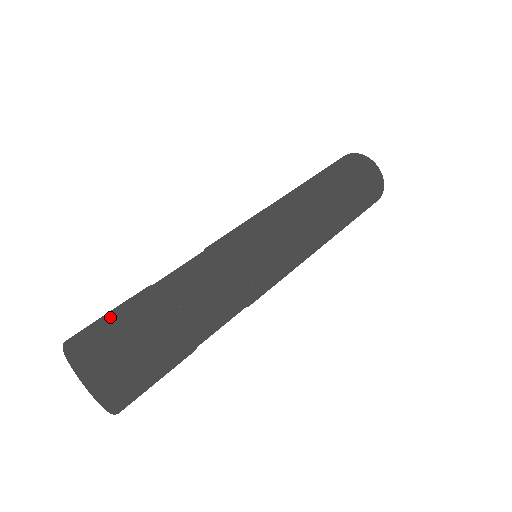
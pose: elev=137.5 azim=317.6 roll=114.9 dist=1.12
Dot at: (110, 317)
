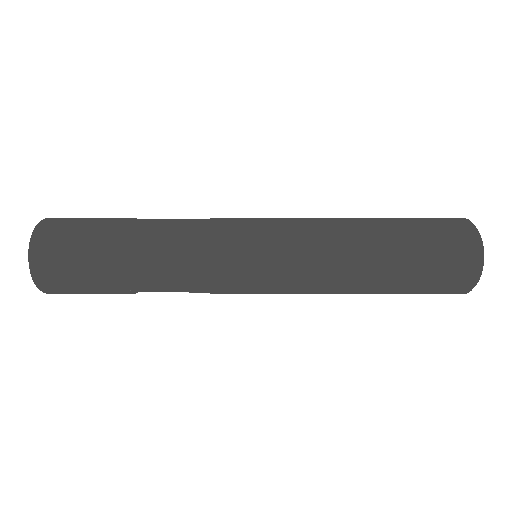
Dot at: (73, 235)
